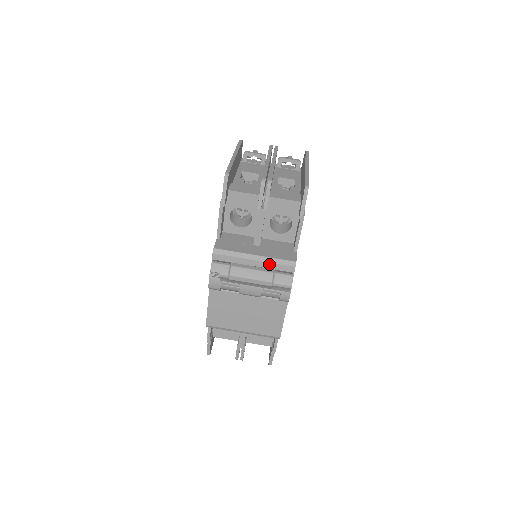
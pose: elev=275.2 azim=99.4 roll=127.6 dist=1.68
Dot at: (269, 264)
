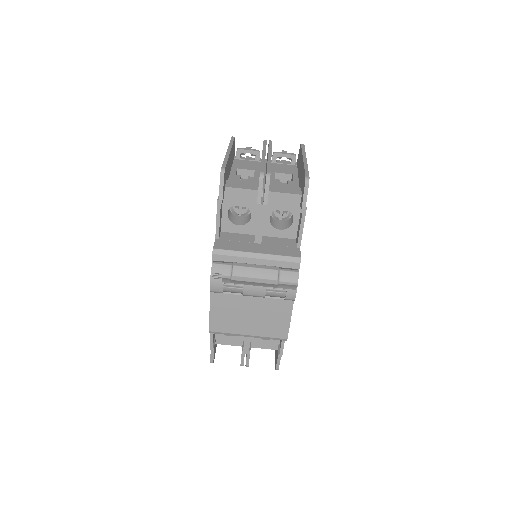
Dot at: (272, 262)
